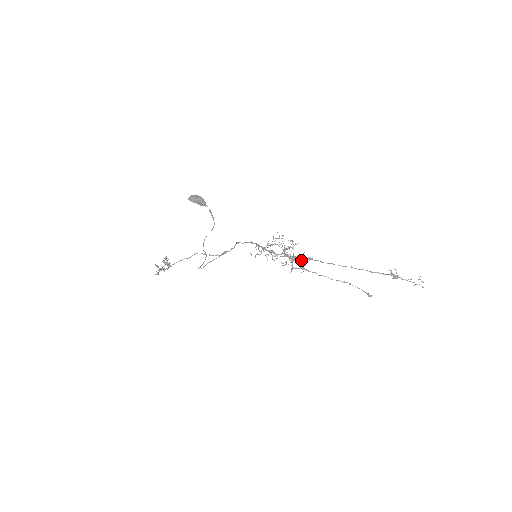
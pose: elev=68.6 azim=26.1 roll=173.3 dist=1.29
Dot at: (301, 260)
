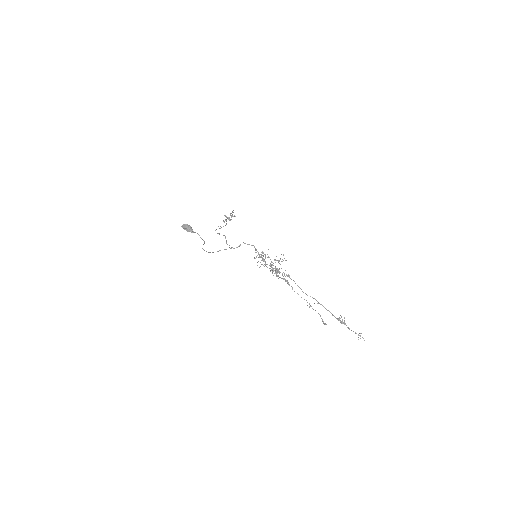
Dot at: (282, 275)
